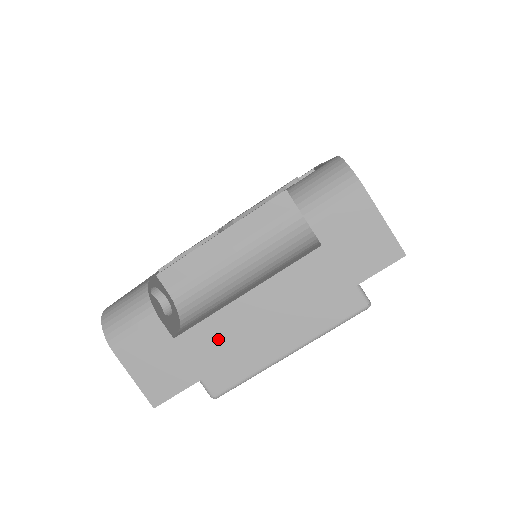
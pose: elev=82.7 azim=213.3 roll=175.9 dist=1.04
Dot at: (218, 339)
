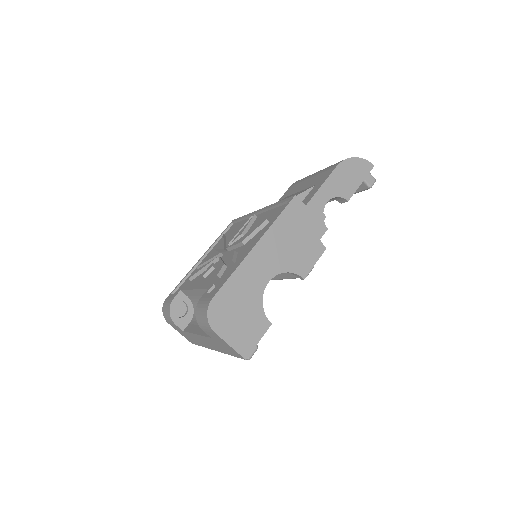
Dot at: (197, 340)
